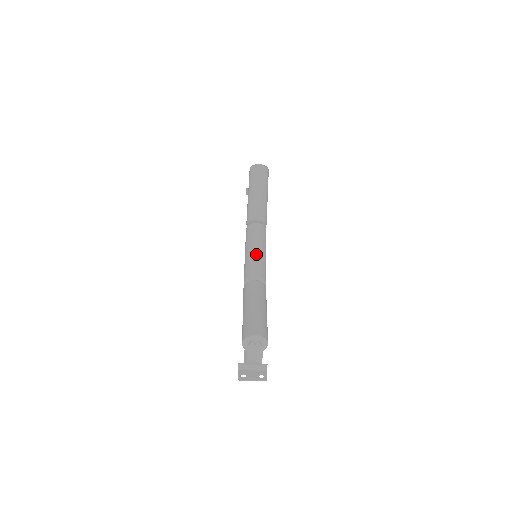
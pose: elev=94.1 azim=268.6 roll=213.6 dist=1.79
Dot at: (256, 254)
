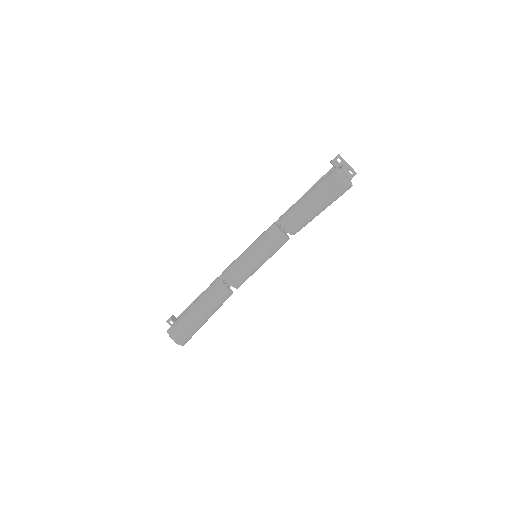
Dot at: (250, 264)
